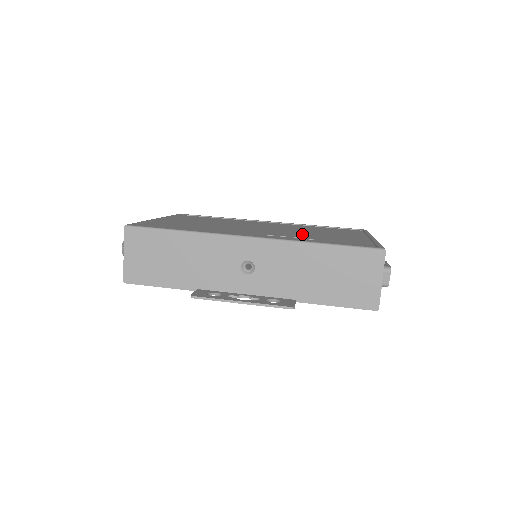
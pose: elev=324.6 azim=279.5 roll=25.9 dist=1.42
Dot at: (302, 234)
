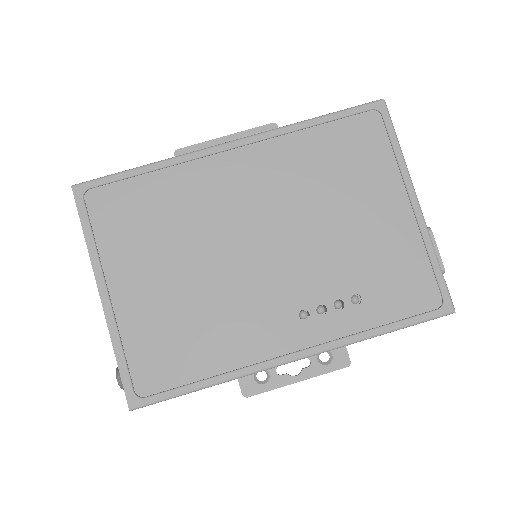
Dot at: (330, 260)
